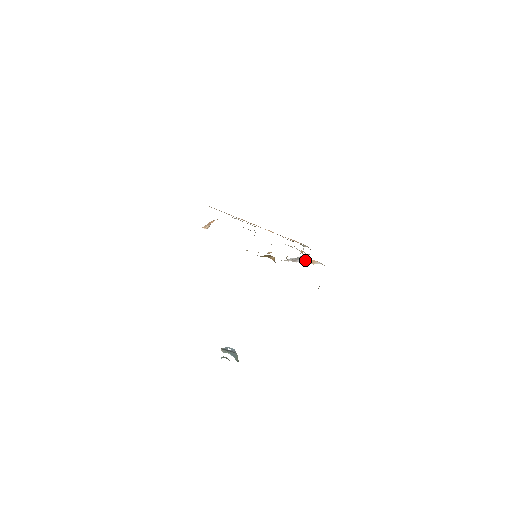
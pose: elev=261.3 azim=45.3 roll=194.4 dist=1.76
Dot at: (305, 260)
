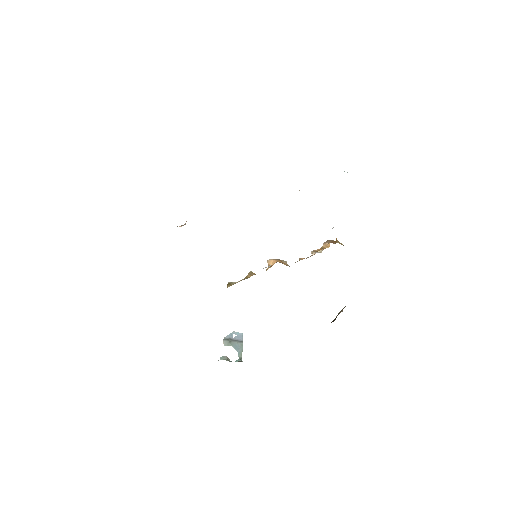
Dot at: occluded
